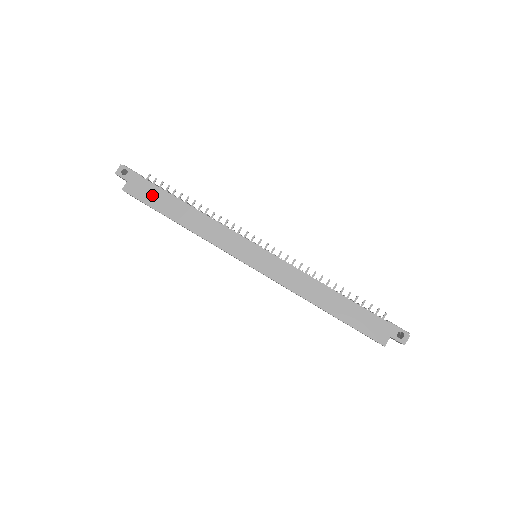
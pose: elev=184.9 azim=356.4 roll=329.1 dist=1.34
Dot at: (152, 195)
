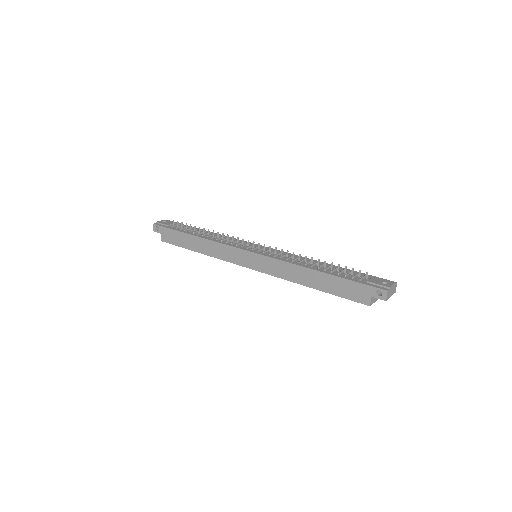
Dot at: (177, 238)
